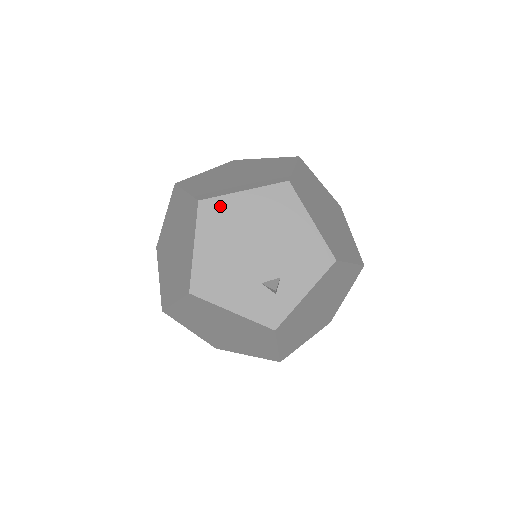
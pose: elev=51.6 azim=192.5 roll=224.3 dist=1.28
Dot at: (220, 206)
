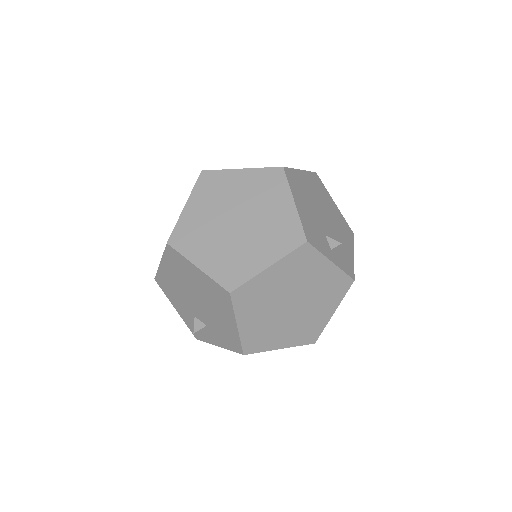
Dot at: (180, 259)
